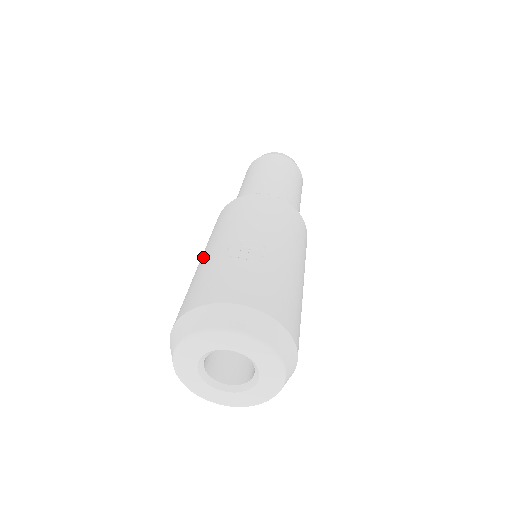
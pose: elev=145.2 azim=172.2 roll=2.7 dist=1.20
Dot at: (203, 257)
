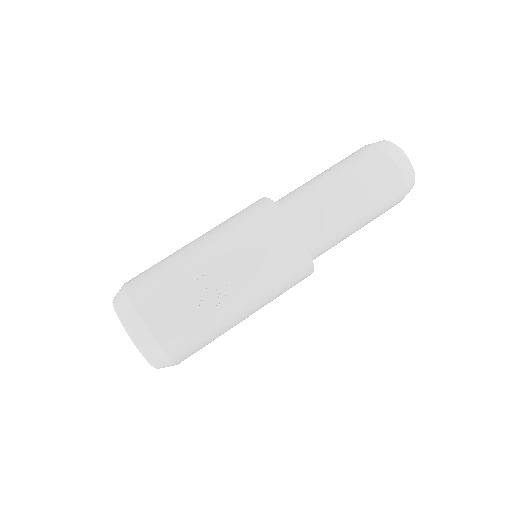
Dot at: (197, 246)
